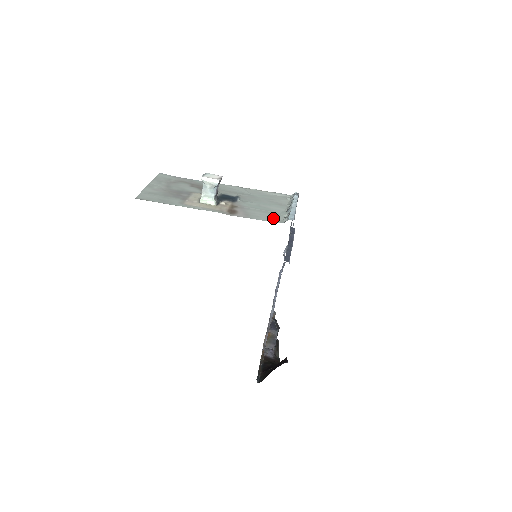
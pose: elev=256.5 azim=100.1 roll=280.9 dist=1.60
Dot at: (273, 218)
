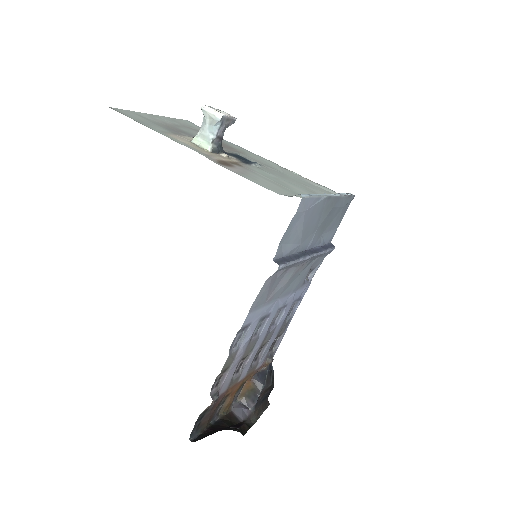
Dot at: (278, 189)
